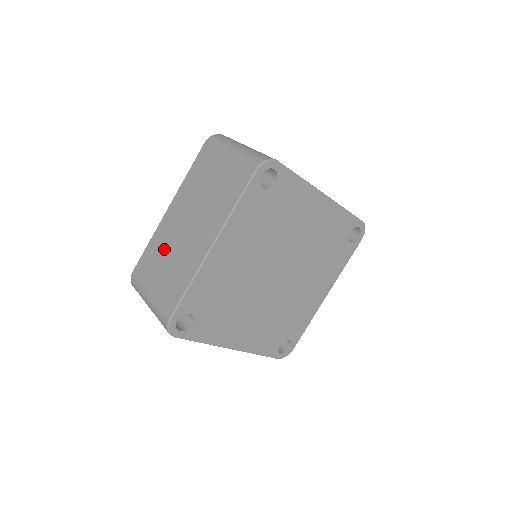
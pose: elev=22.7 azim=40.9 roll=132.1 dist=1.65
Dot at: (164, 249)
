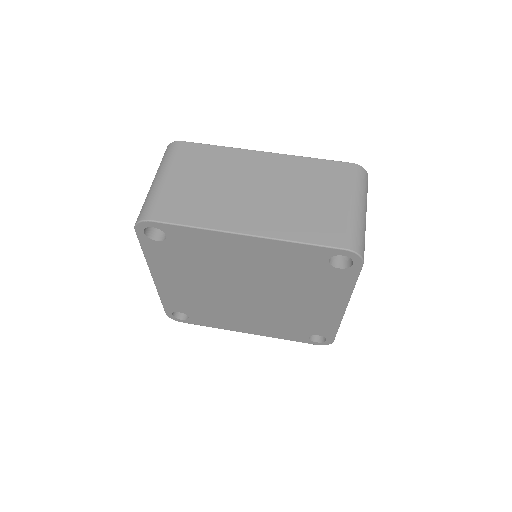
Dot at: (221, 171)
